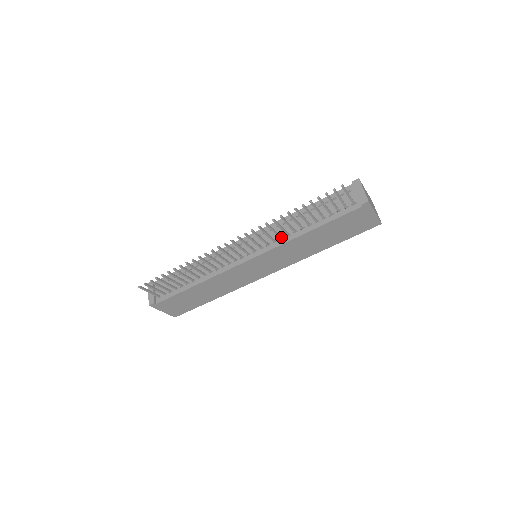
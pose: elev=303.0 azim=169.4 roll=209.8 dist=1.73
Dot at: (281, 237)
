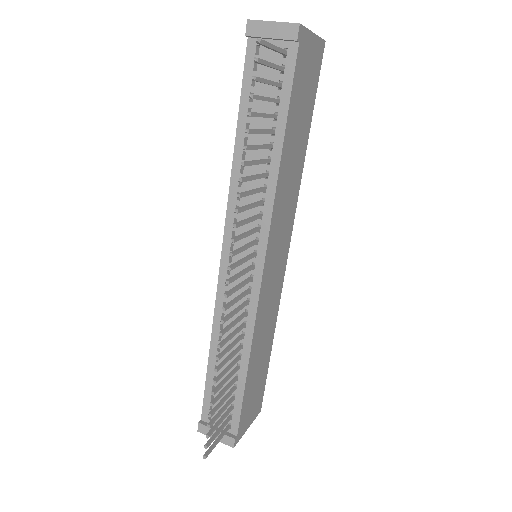
Dot at: (261, 202)
